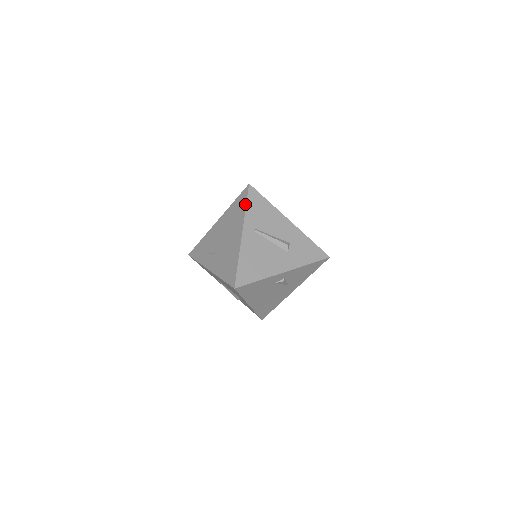
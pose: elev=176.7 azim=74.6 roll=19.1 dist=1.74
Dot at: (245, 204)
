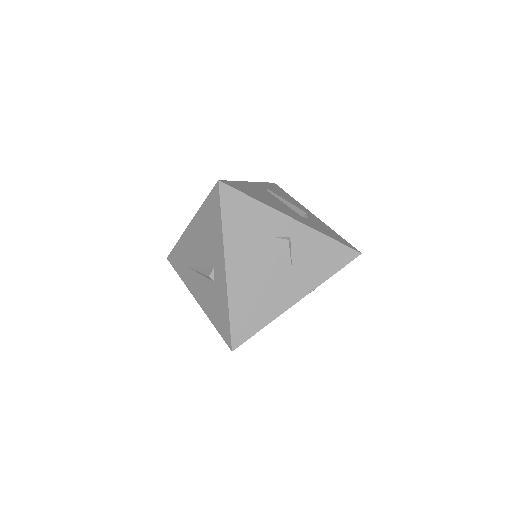
Dot at: occluded
